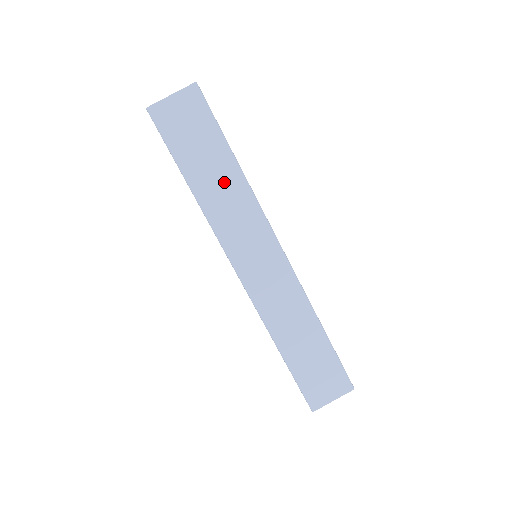
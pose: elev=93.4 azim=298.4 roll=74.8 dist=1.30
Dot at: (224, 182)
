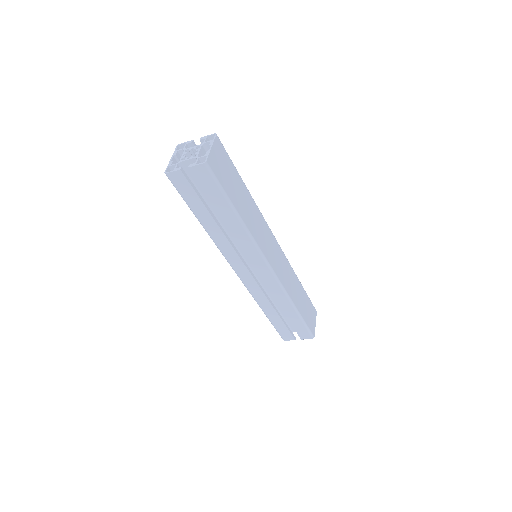
Dot at: (248, 205)
